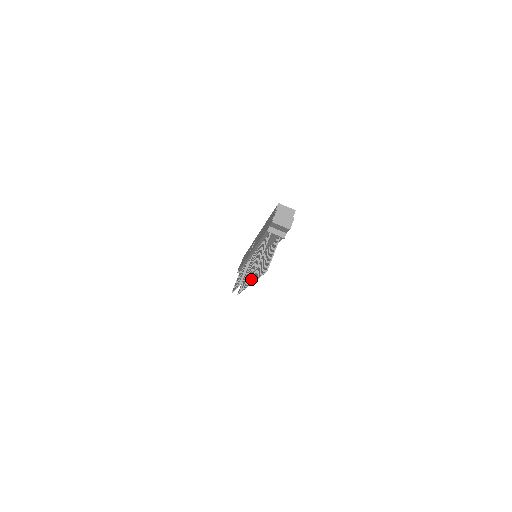
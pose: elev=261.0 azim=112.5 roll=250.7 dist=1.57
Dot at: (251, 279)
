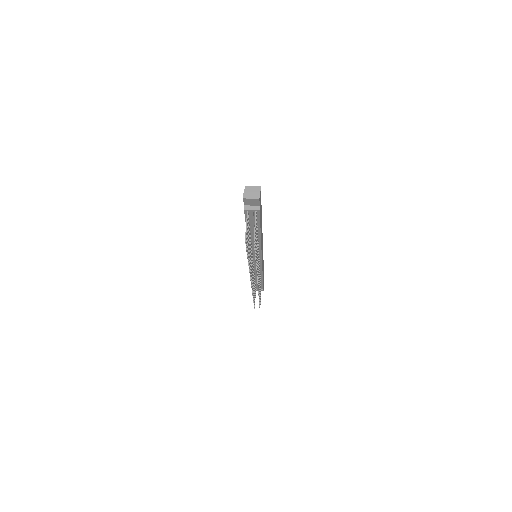
Dot at: occluded
